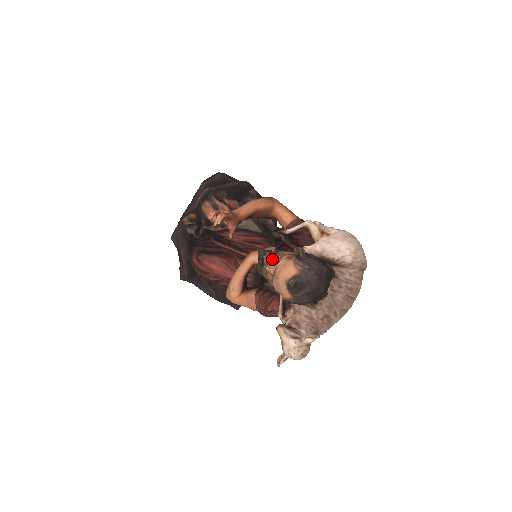
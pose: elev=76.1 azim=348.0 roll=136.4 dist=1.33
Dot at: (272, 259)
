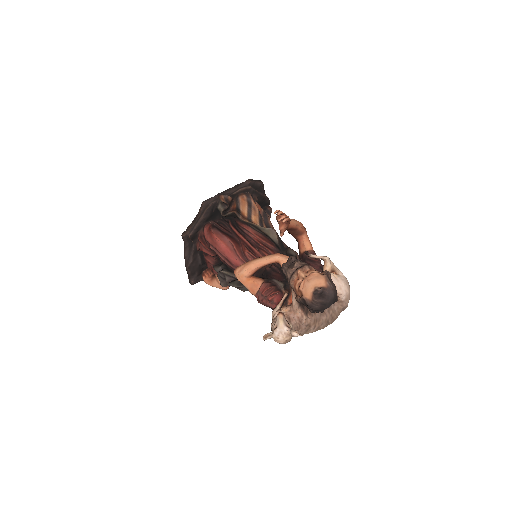
Dot at: (304, 267)
